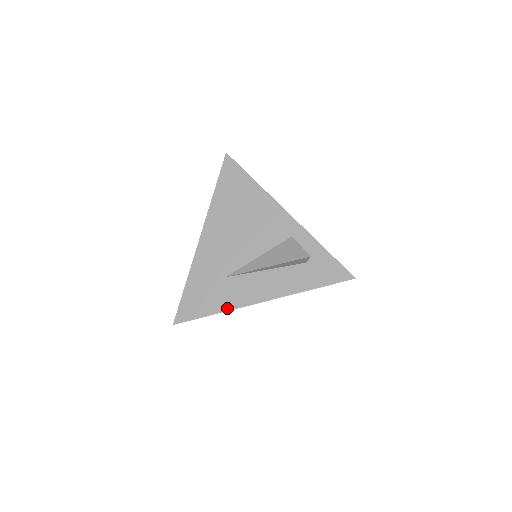
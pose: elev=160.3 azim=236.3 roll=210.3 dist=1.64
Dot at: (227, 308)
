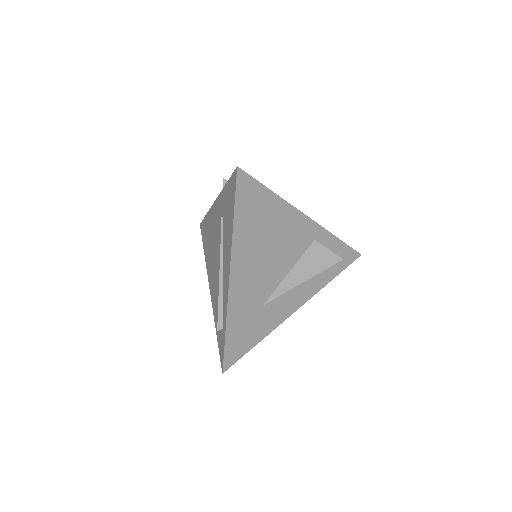
Dot at: (269, 331)
